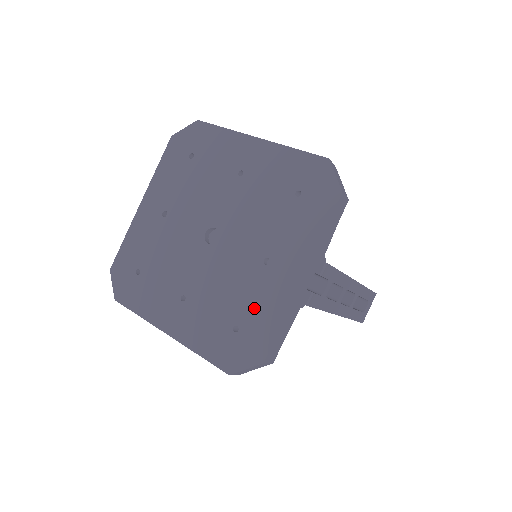
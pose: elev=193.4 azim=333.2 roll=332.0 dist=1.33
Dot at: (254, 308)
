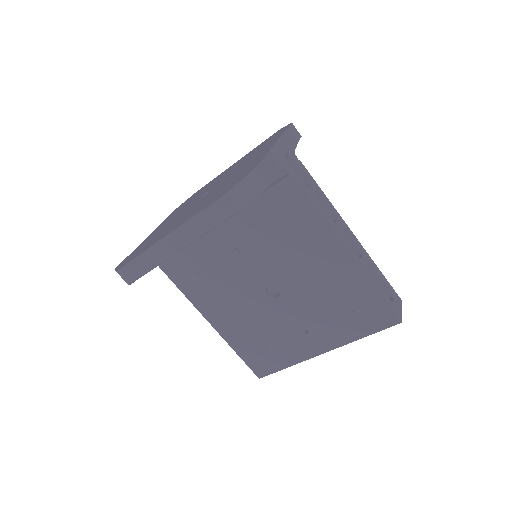
Dot at: (242, 172)
